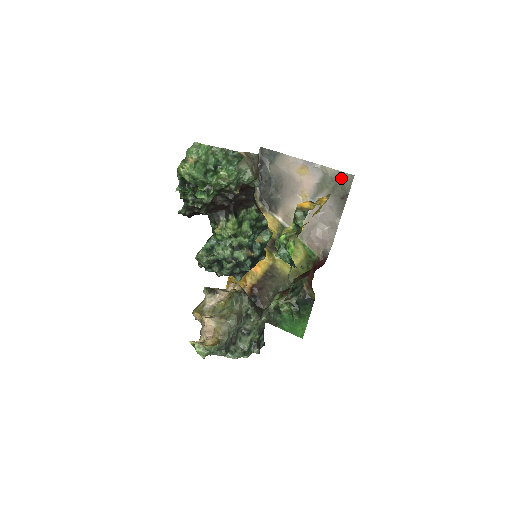
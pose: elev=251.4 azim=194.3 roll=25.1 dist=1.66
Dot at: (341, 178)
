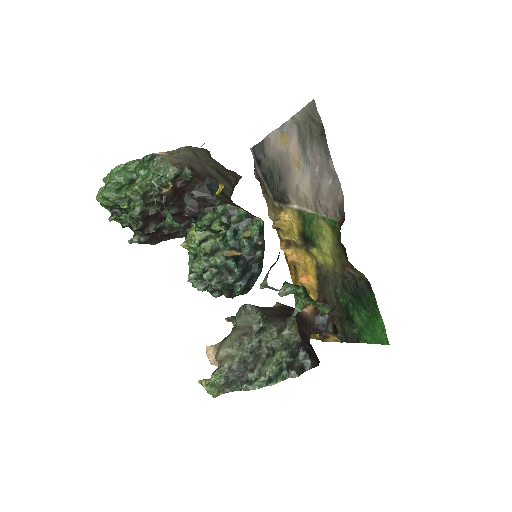
Dot at: (308, 114)
